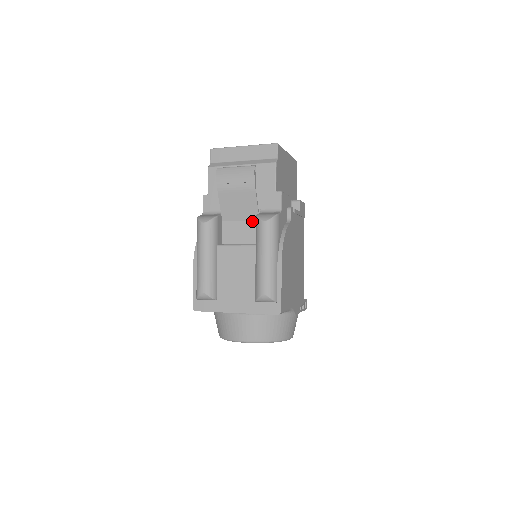
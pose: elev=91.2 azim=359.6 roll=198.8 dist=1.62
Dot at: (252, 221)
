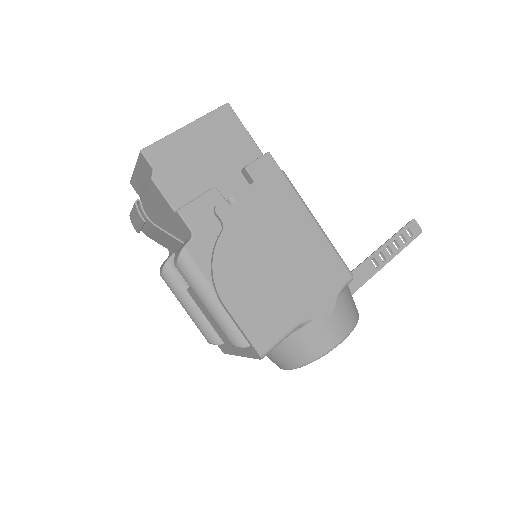
Dot at: occluded
